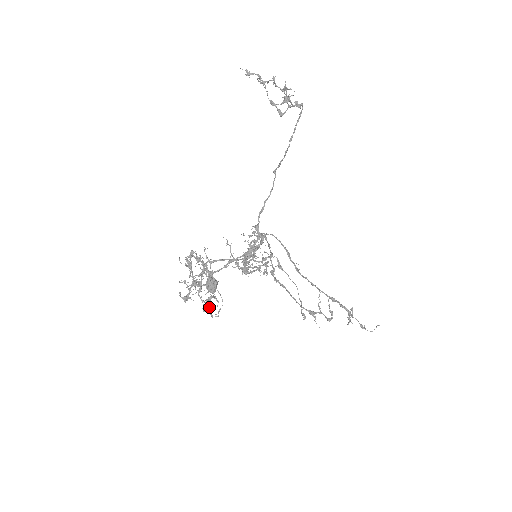
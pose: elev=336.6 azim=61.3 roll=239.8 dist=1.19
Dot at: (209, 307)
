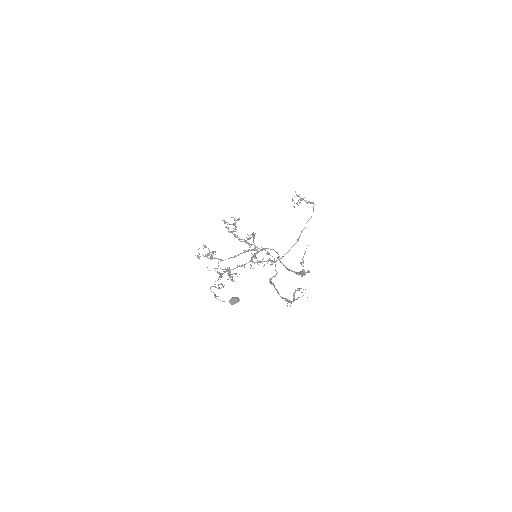
Dot at: (215, 287)
